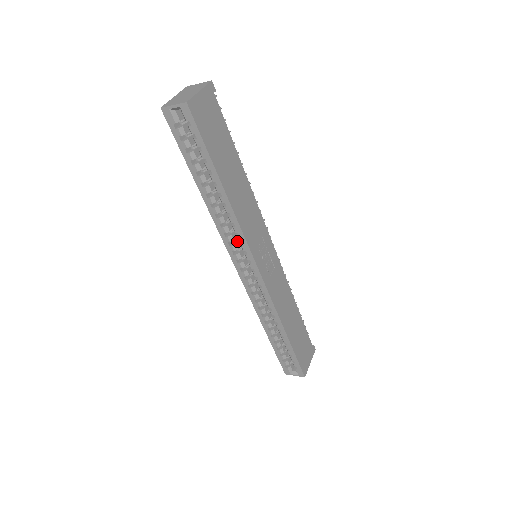
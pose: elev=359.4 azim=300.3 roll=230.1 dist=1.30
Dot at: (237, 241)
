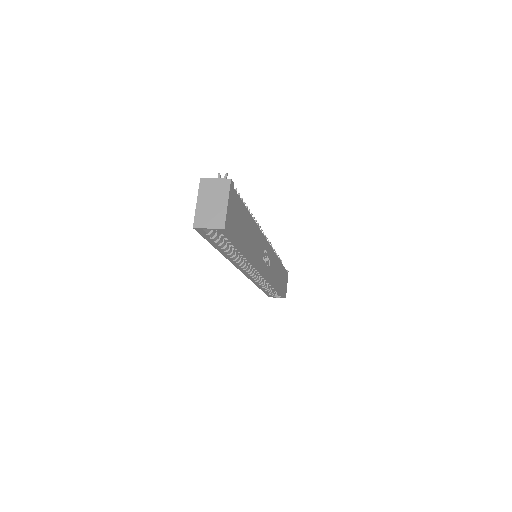
Dot at: (246, 262)
